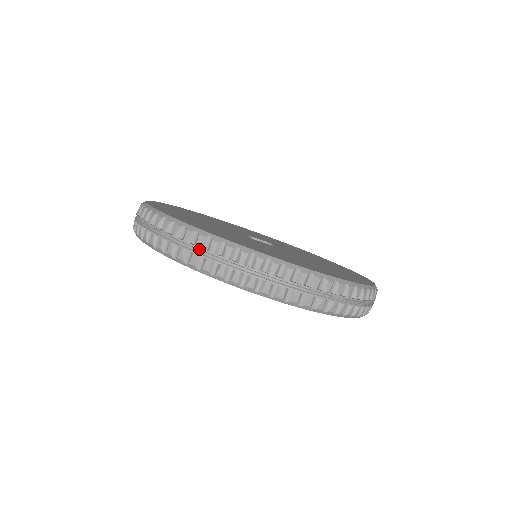
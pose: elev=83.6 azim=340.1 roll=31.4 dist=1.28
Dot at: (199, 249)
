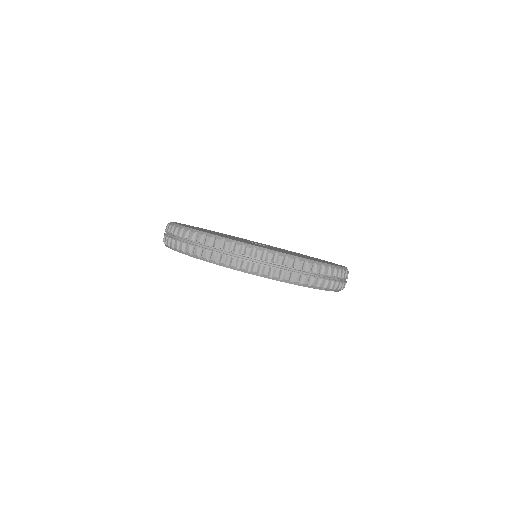
Dot at: (227, 251)
